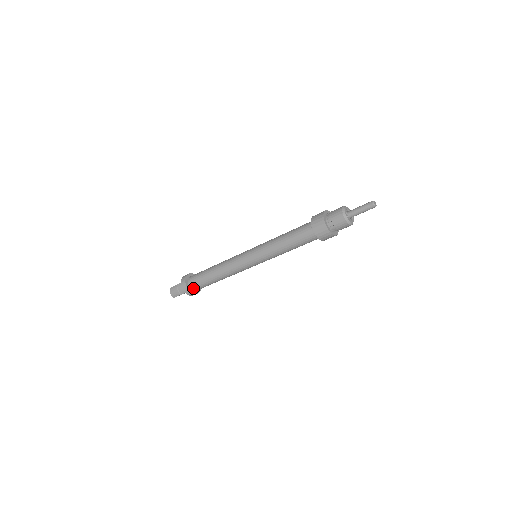
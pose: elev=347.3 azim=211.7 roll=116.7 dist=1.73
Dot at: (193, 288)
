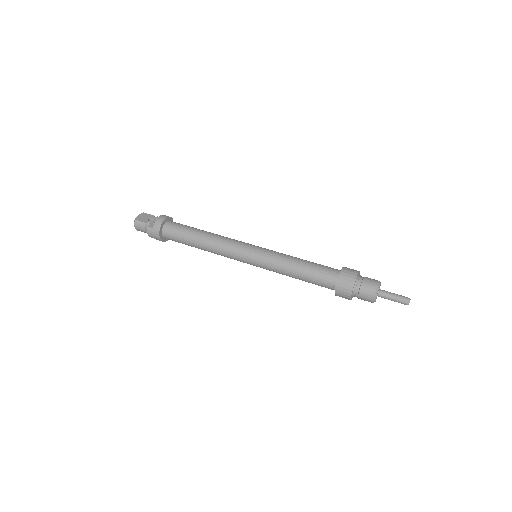
Dot at: (166, 238)
